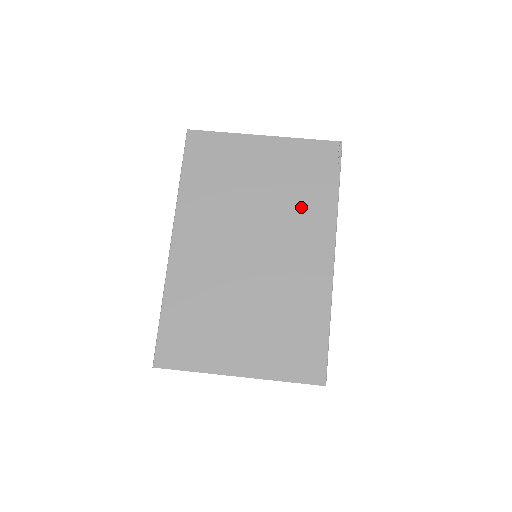
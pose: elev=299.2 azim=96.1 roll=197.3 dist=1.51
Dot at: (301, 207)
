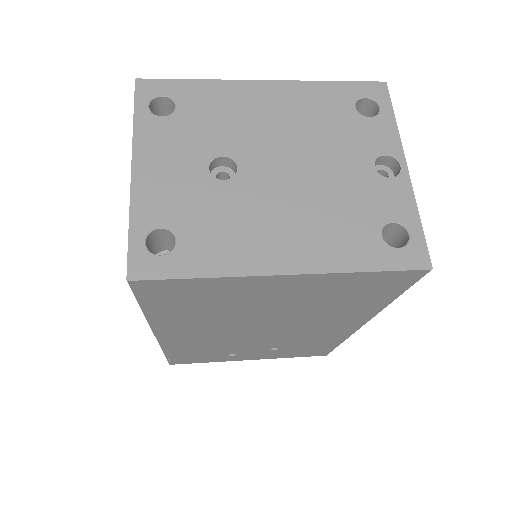
Dot at: occluded
